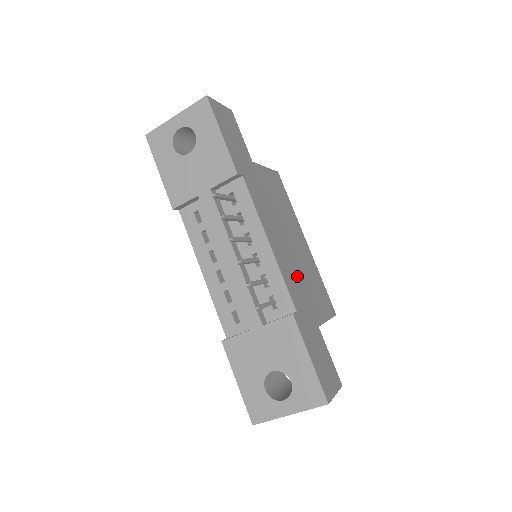
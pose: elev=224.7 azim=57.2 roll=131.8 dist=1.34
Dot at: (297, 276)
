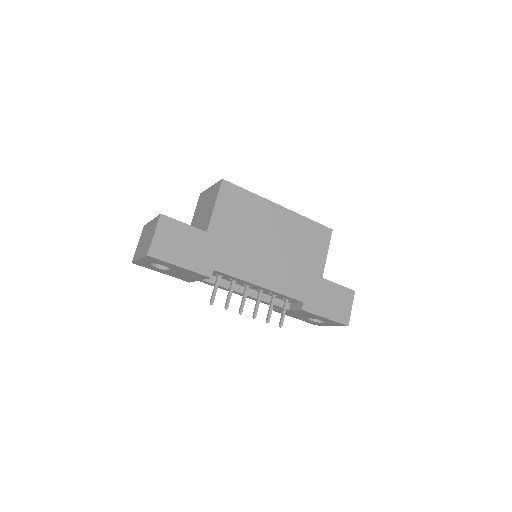
Dot at: (290, 268)
